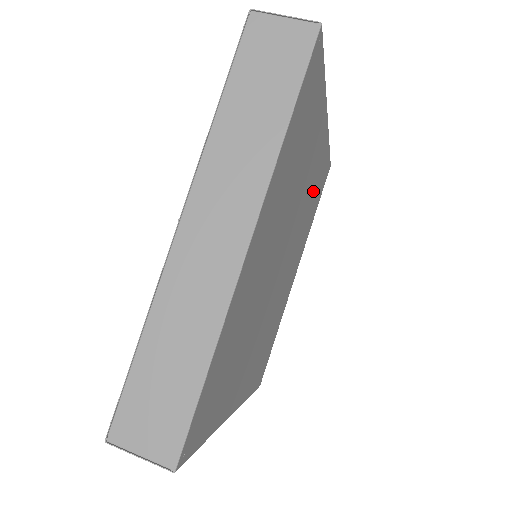
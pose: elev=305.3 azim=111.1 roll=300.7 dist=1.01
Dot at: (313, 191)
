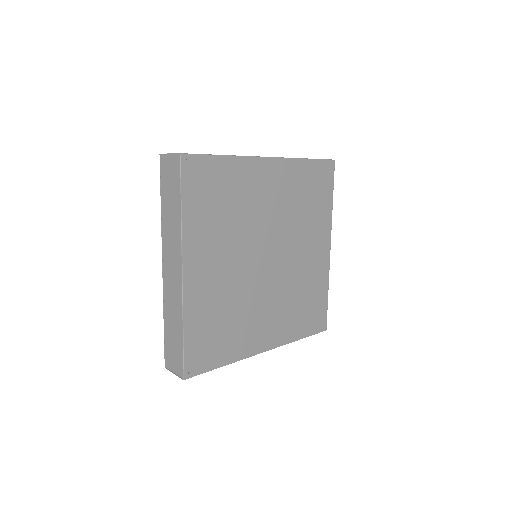
Dot at: (298, 197)
